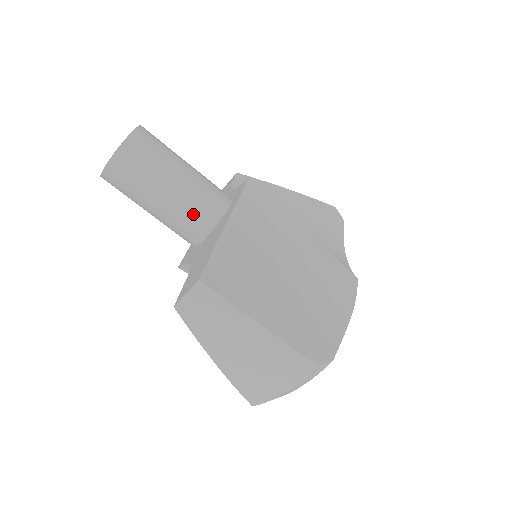
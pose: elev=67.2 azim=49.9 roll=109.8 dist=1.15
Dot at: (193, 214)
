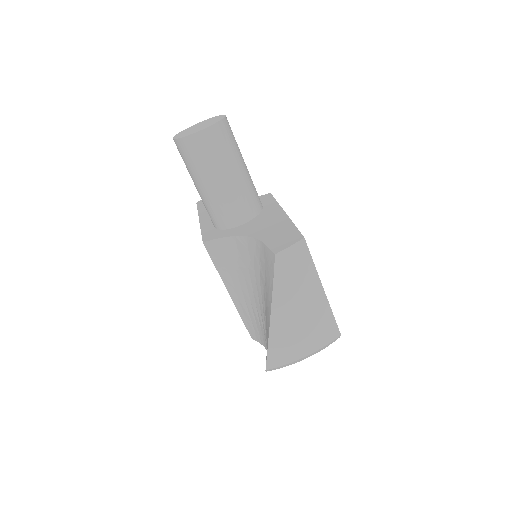
Dot at: (245, 200)
